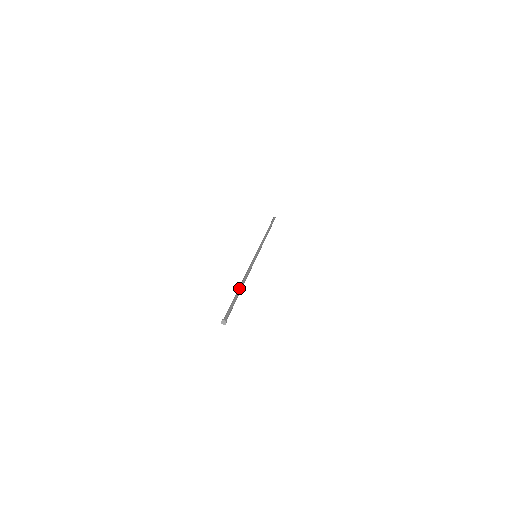
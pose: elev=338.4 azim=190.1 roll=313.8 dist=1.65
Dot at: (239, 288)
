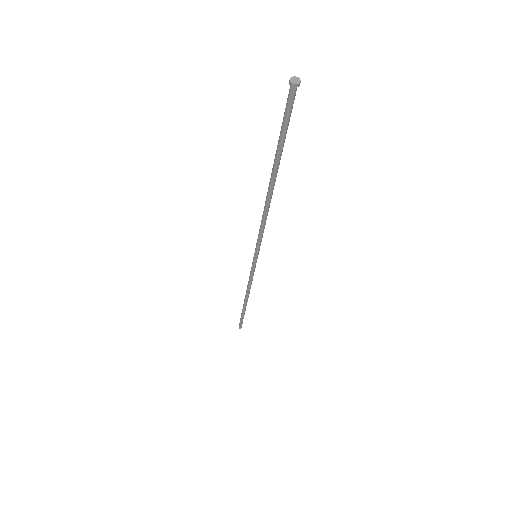
Dot at: occluded
